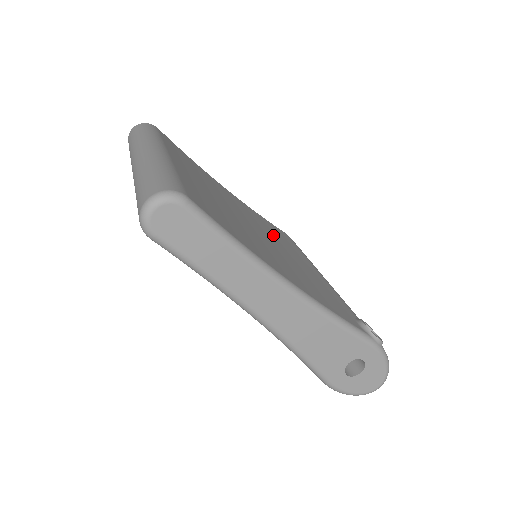
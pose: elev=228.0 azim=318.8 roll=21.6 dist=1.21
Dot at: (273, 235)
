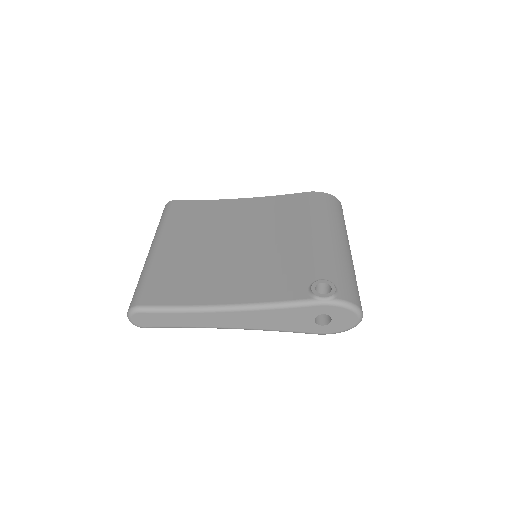
Dot at: (271, 224)
